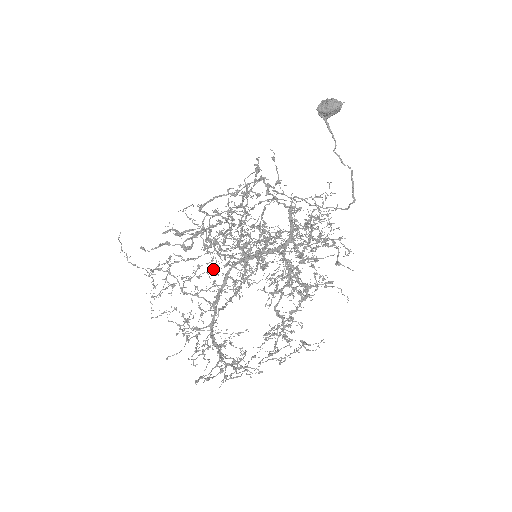
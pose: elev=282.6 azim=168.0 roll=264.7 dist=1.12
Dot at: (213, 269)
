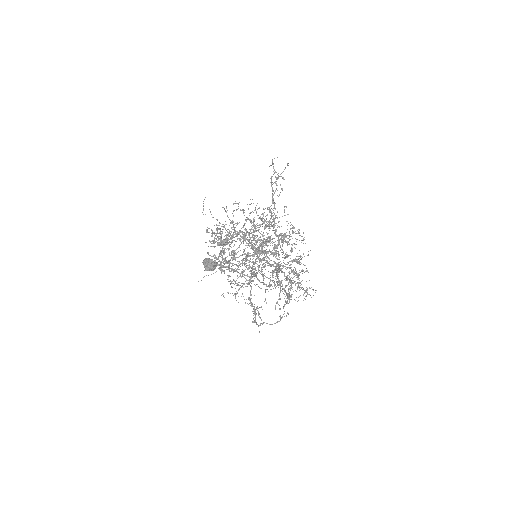
Dot at: occluded
